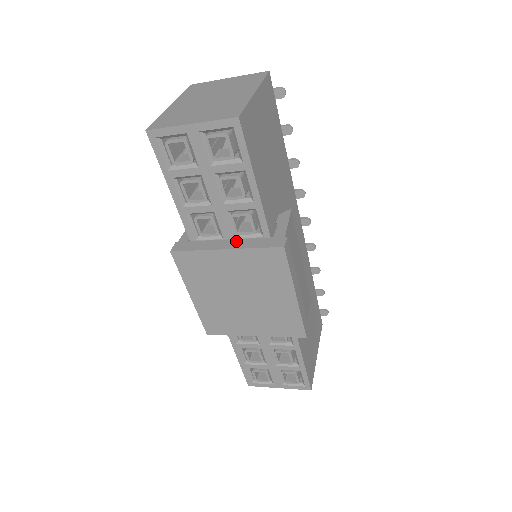
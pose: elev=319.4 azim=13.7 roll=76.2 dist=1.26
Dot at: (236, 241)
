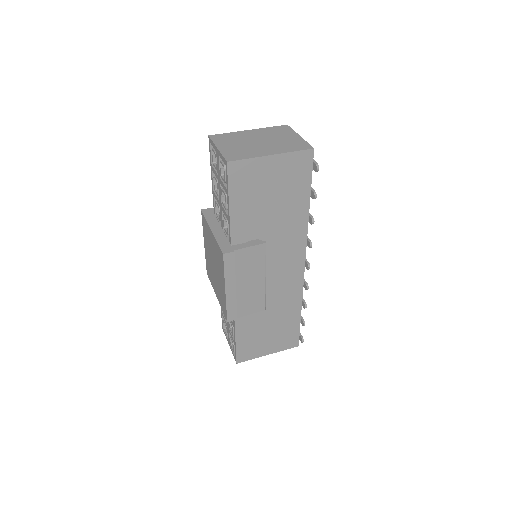
Dot at: (221, 231)
